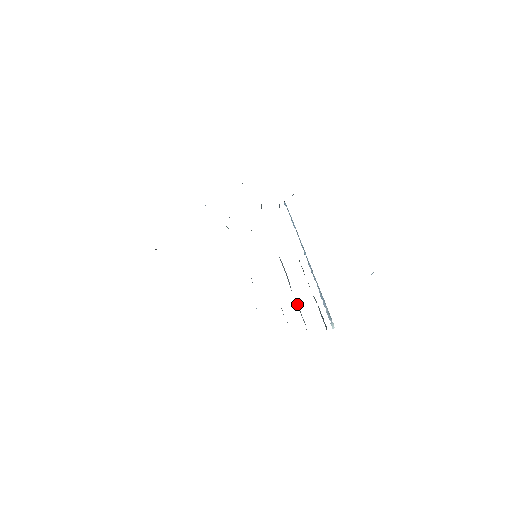
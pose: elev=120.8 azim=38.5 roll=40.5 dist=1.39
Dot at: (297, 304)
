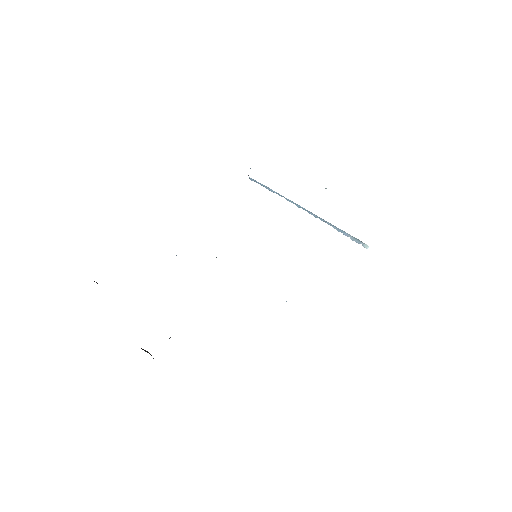
Dot at: occluded
